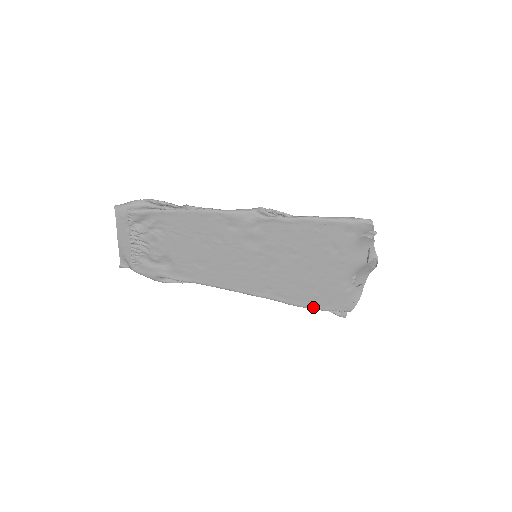
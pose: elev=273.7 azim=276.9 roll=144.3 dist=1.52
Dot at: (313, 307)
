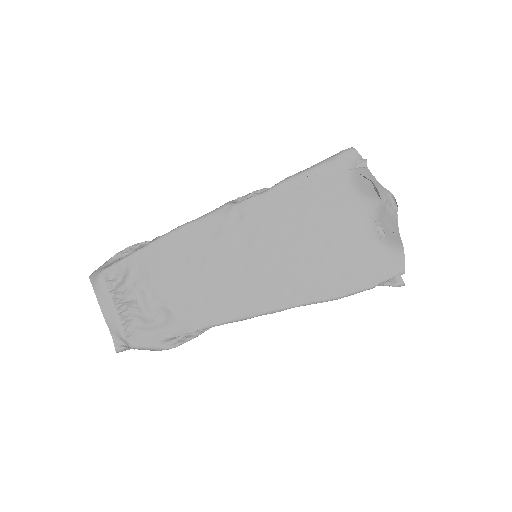
Dot at: (356, 289)
